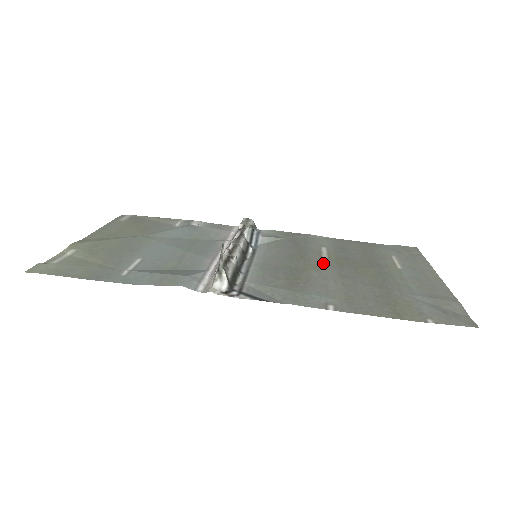
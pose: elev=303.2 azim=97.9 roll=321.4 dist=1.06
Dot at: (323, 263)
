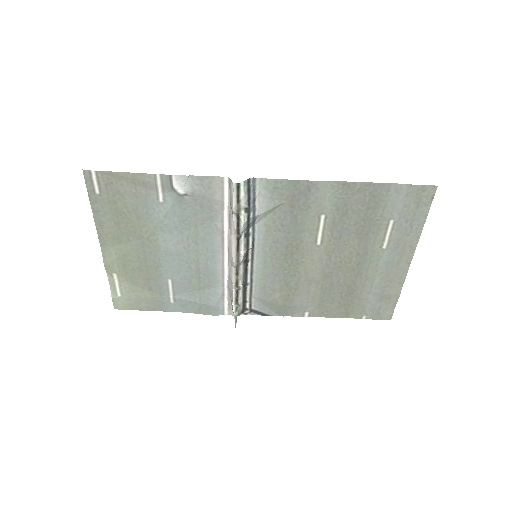
Dot at: (314, 256)
